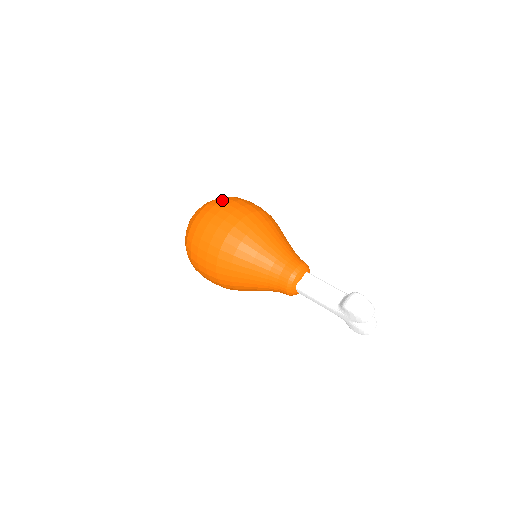
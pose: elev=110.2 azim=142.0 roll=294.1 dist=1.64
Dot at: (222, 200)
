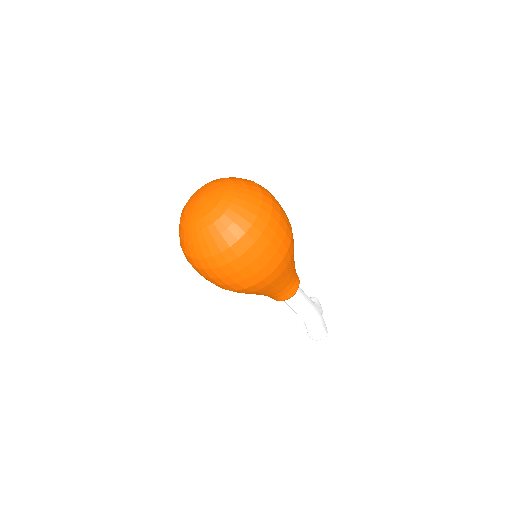
Dot at: (250, 248)
